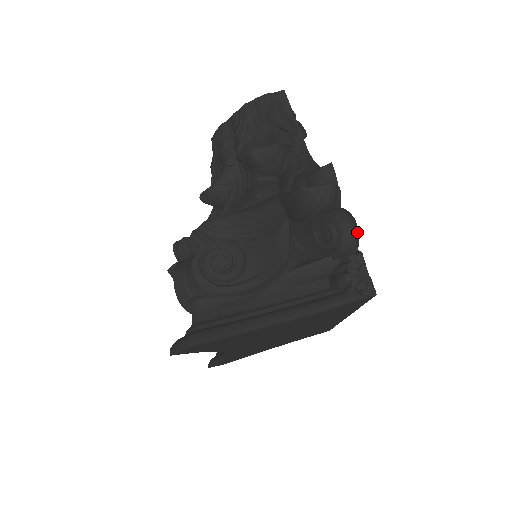
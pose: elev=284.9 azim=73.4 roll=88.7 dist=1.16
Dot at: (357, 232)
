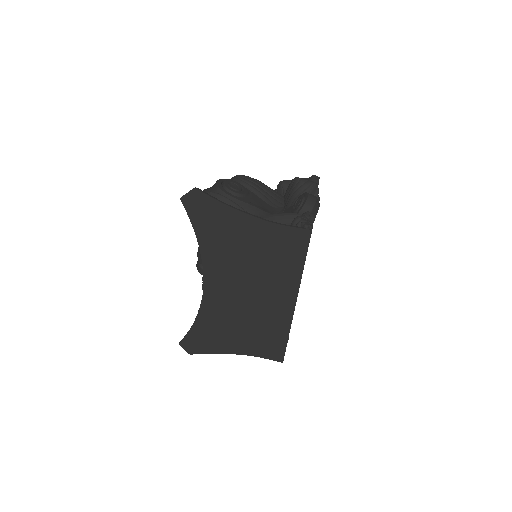
Dot at: (317, 206)
